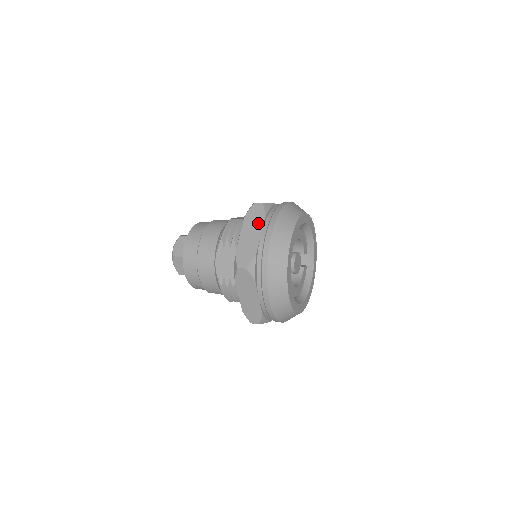
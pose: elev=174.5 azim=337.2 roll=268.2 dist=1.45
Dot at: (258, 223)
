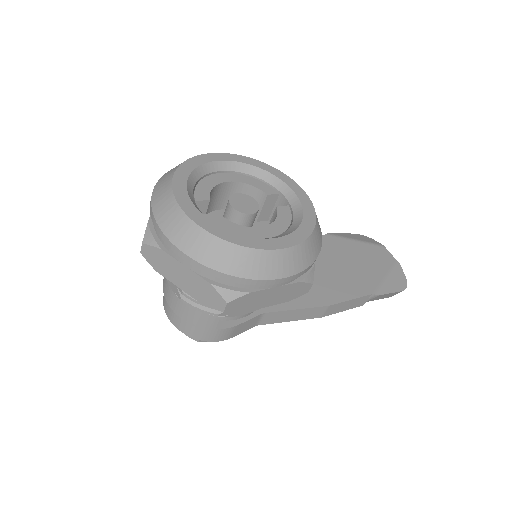
Dot at: occluded
